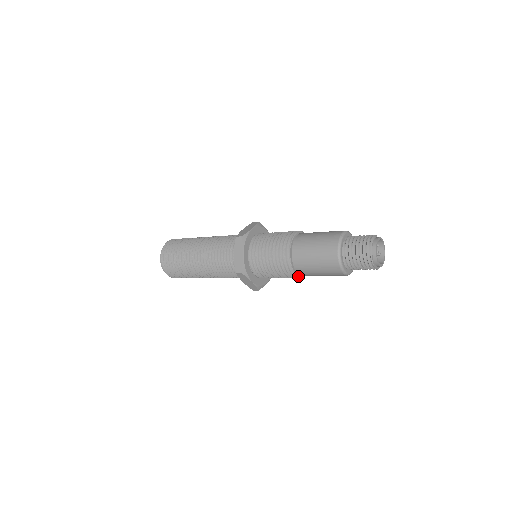
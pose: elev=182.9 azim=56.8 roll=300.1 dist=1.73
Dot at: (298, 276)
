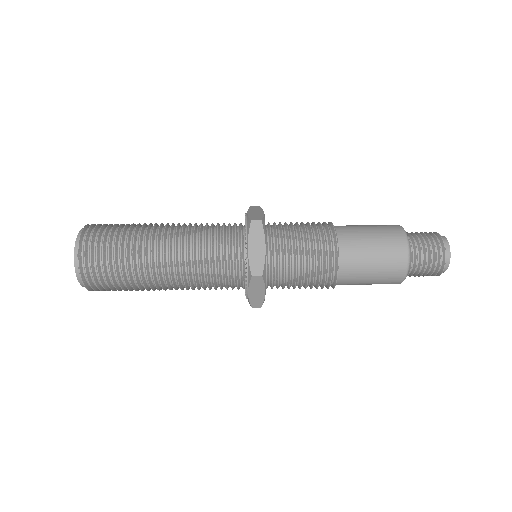
Dot at: occluded
